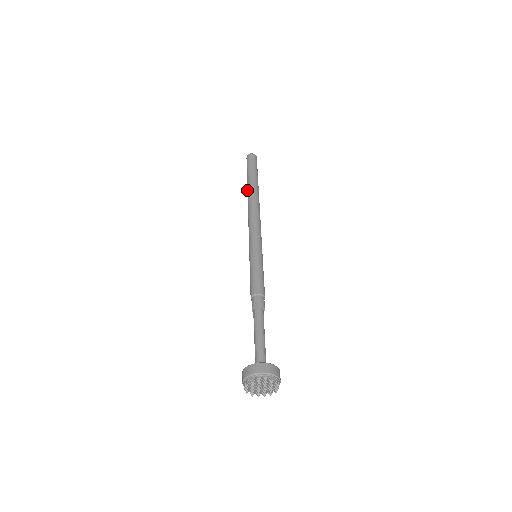
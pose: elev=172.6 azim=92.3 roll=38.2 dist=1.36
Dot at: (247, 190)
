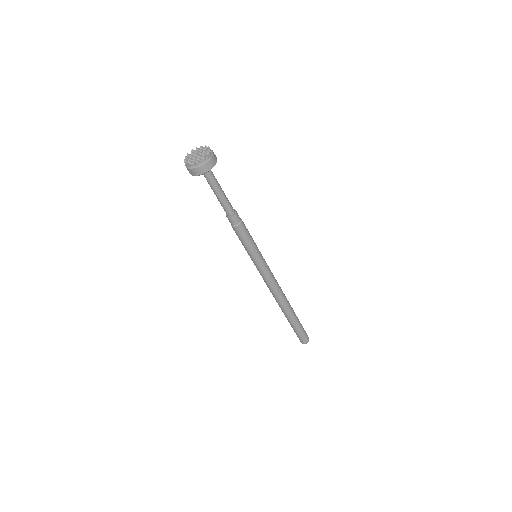
Dot at: occluded
